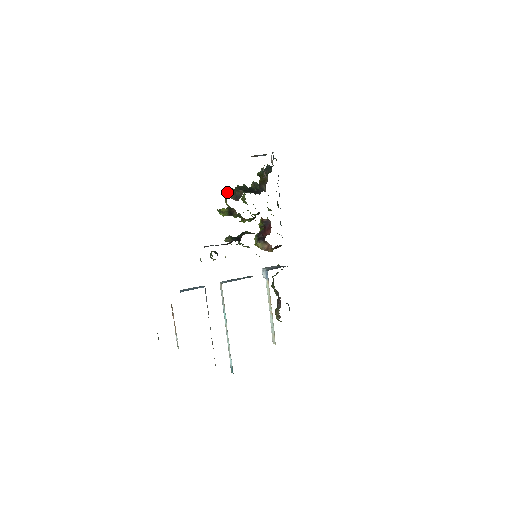
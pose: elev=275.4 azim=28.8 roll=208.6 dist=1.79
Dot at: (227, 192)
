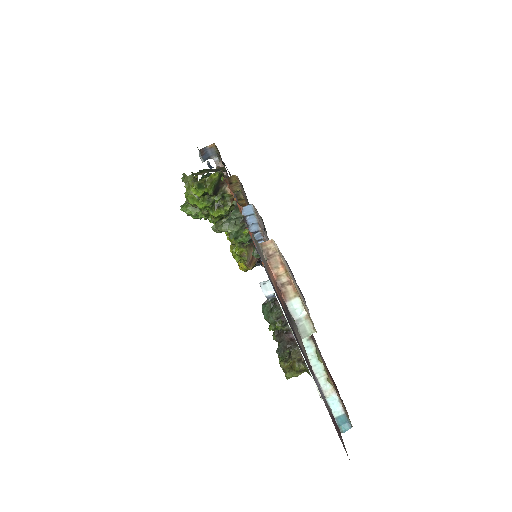
Dot at: (192, 172)
